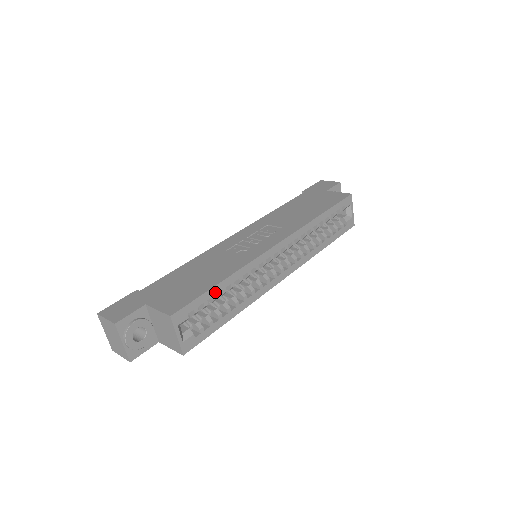
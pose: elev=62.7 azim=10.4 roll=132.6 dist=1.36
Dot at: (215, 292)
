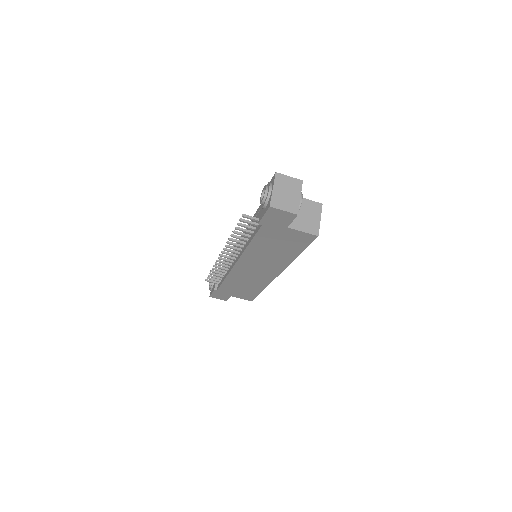
Dot at: occluded
